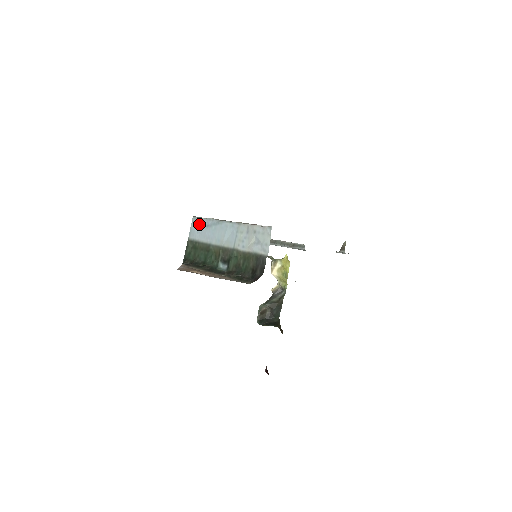
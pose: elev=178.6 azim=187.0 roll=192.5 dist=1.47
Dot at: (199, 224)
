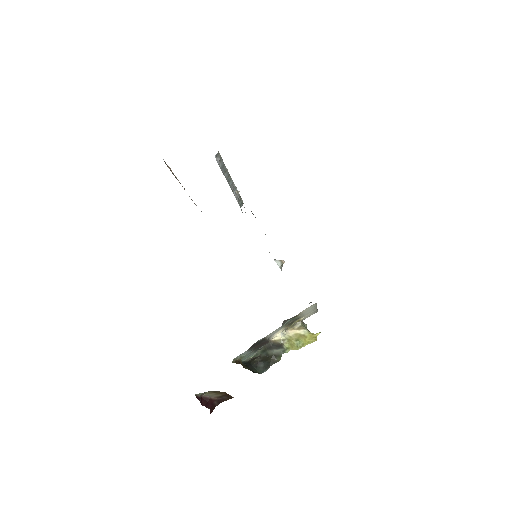
Dot at: occluded
